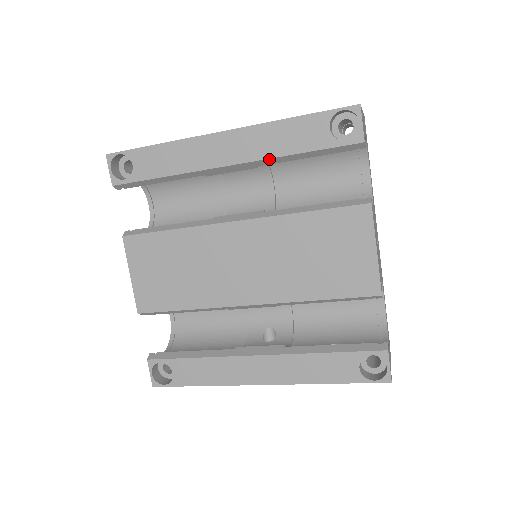
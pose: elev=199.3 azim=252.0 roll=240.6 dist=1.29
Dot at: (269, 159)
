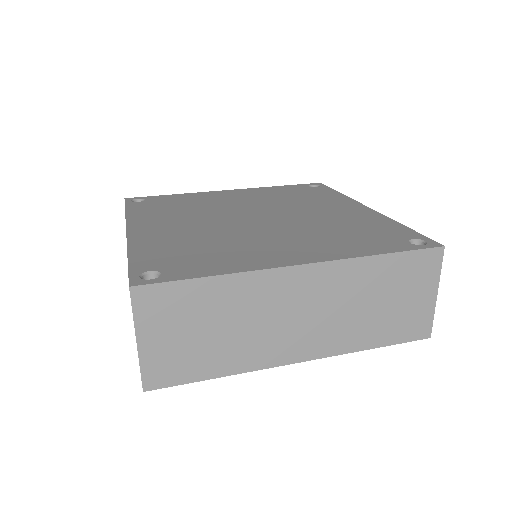
Dot at: occluded
